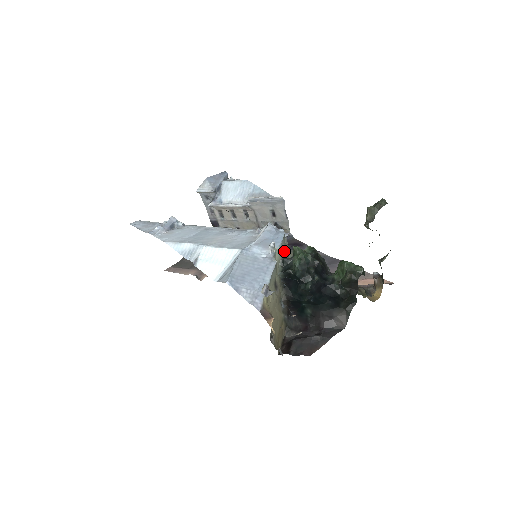
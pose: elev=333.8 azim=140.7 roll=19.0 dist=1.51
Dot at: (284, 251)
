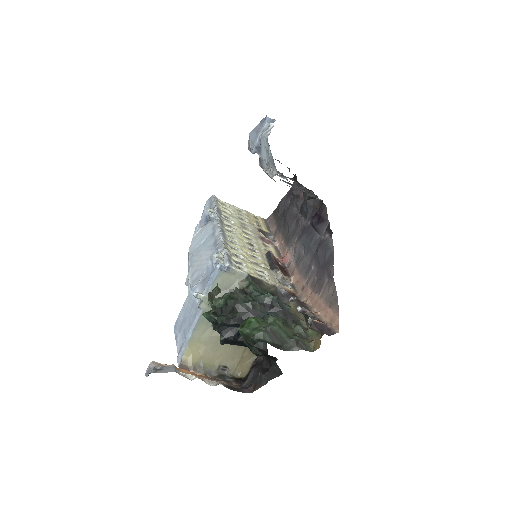
Dot at: (223, 288)
